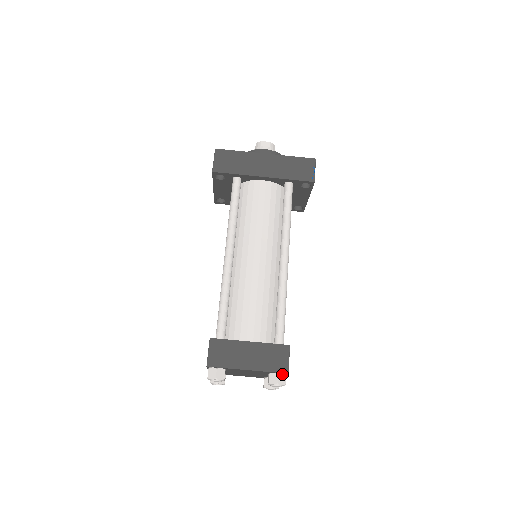
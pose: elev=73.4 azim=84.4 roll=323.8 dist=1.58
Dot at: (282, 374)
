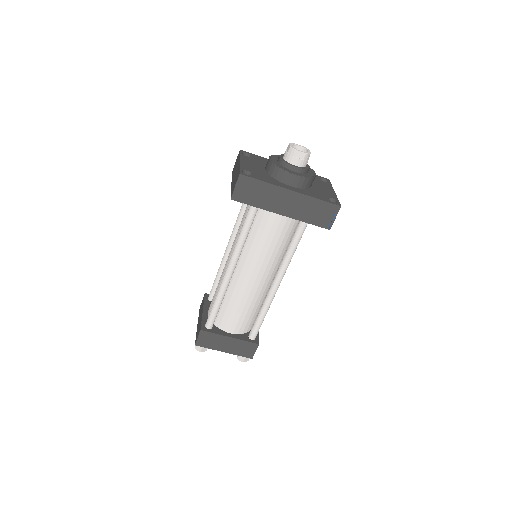
Dot at: (248, 357)
